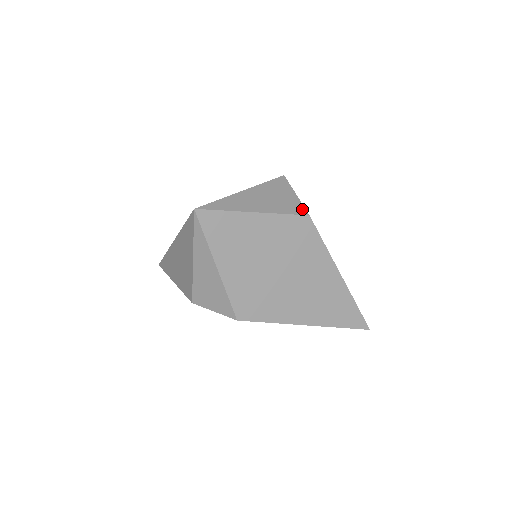
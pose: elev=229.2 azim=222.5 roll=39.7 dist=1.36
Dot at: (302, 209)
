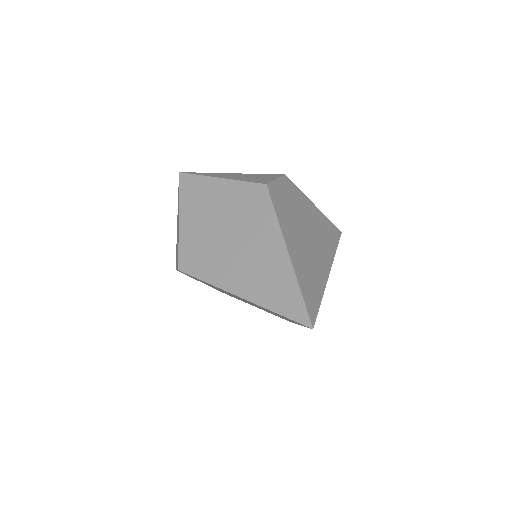
Dot at: (266, 182)
